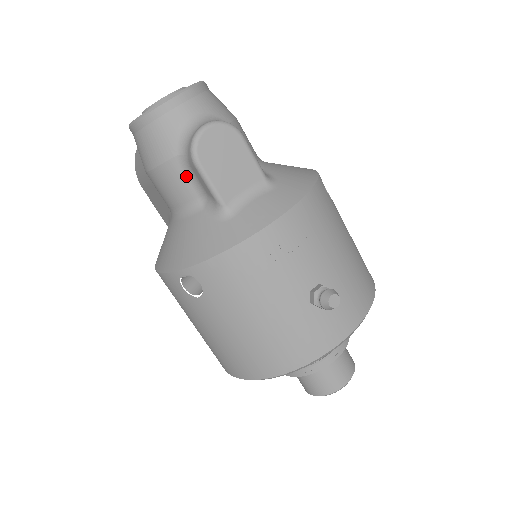
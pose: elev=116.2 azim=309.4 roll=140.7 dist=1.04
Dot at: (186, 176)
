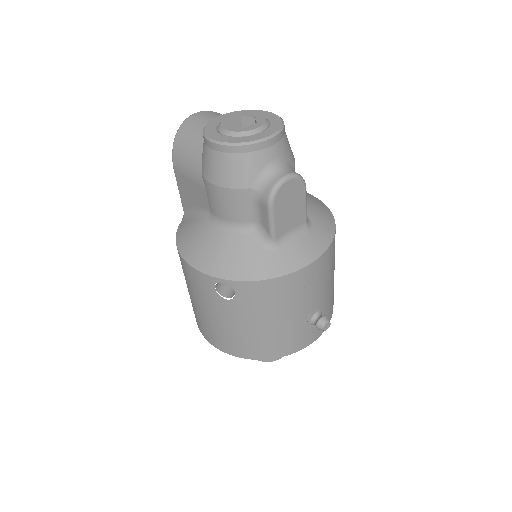
Dot at: (250, 205)
